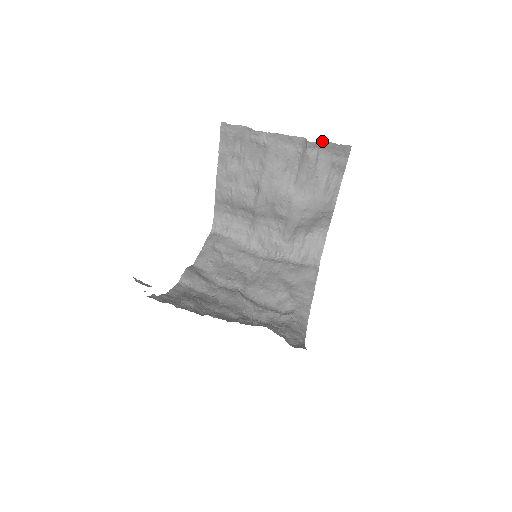
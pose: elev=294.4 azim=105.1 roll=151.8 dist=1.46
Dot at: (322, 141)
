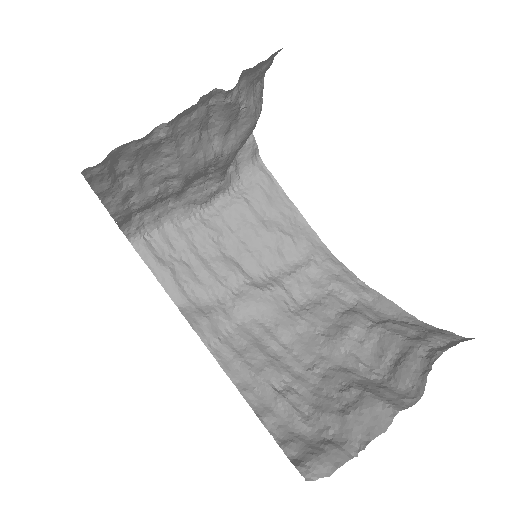
Dot at: occluded
